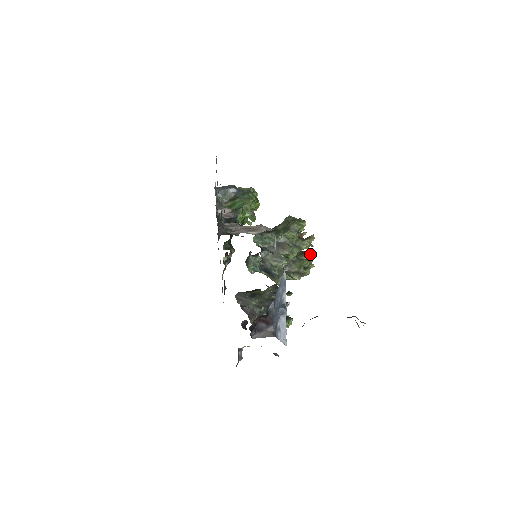
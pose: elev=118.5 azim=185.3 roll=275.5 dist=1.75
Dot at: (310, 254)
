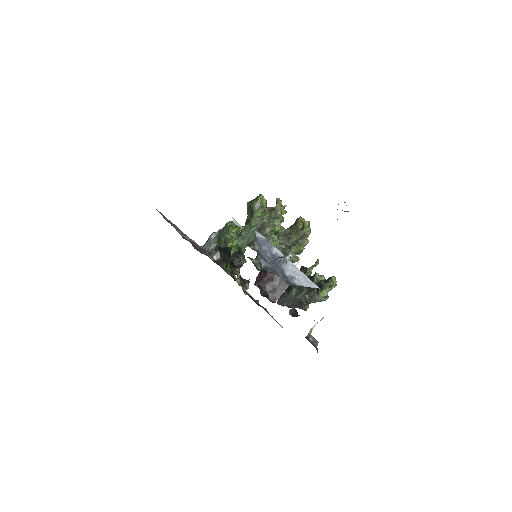
Dot at: (302, 219)
